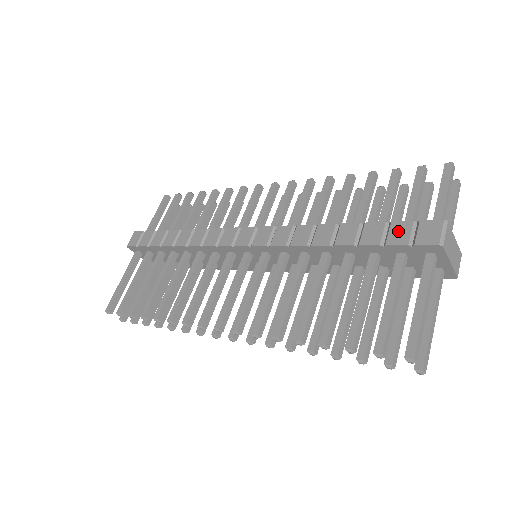
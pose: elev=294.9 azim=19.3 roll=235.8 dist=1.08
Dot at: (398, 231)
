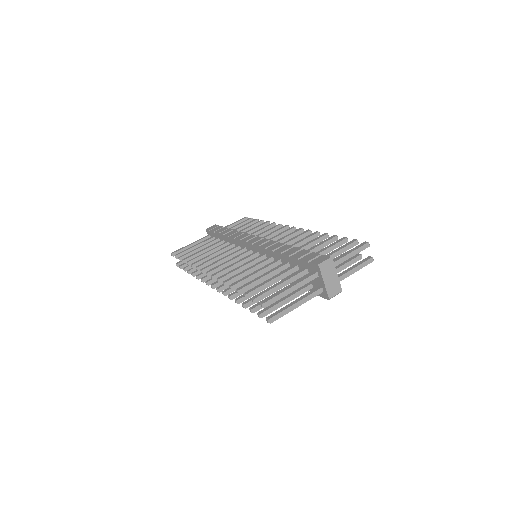
Dot at: (310, 256)
